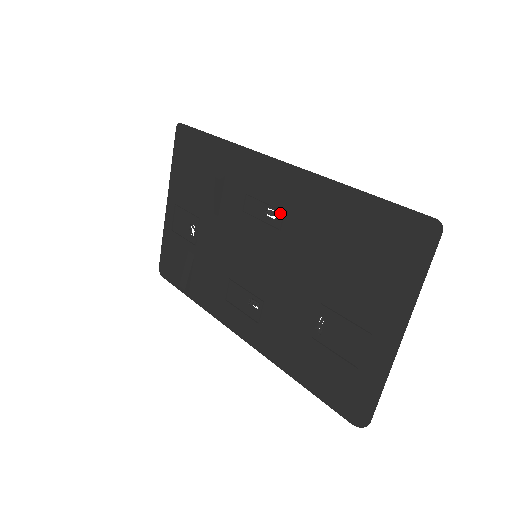
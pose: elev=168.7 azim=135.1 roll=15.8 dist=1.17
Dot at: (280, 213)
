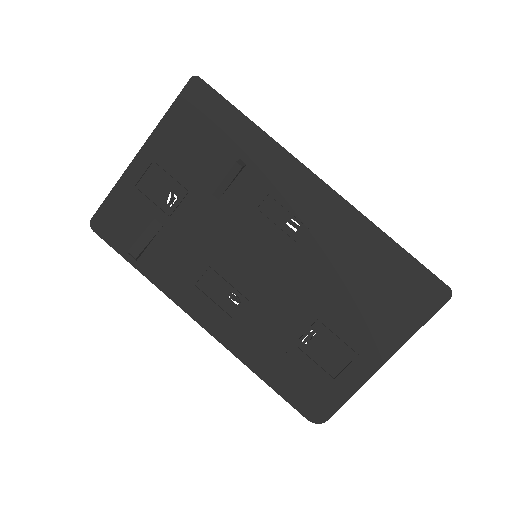
Dot at: (304, 228)
